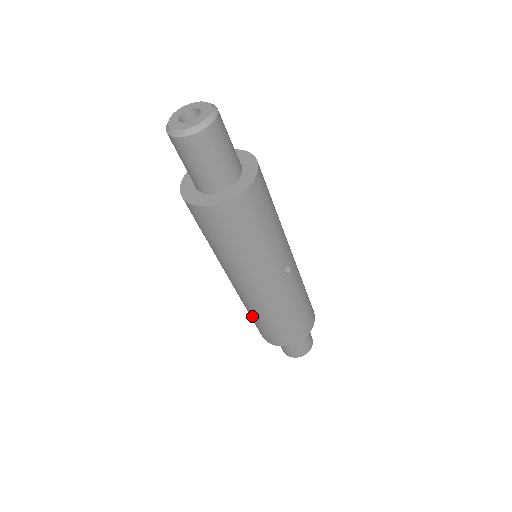
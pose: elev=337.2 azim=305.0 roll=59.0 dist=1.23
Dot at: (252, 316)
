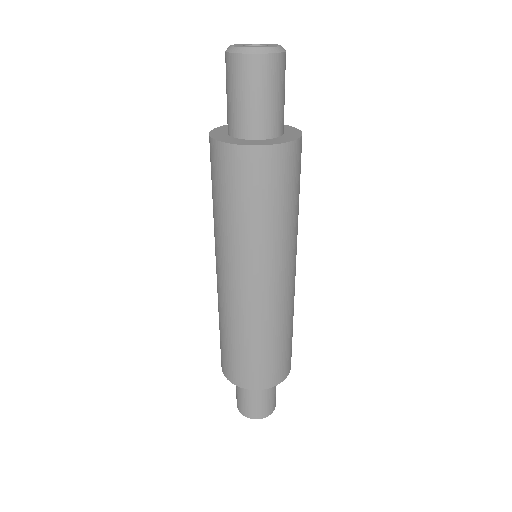
Dot at: (245, 343)
